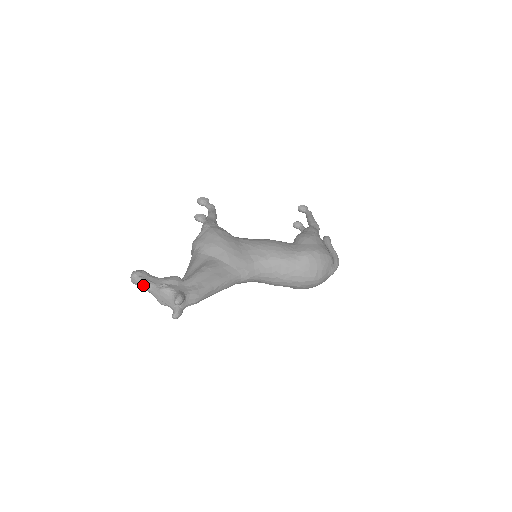
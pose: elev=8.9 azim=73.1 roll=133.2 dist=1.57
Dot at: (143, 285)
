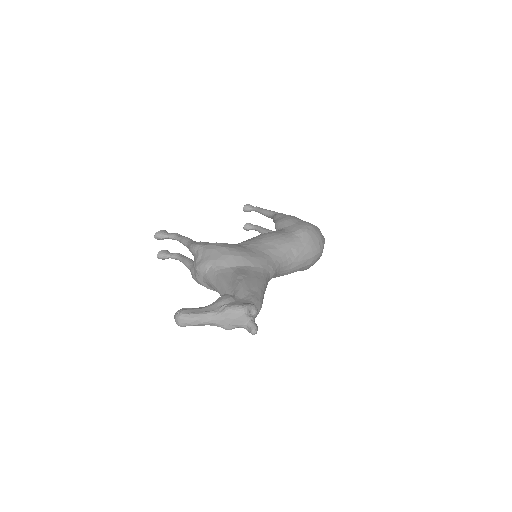
Dot at: (199, 320)
